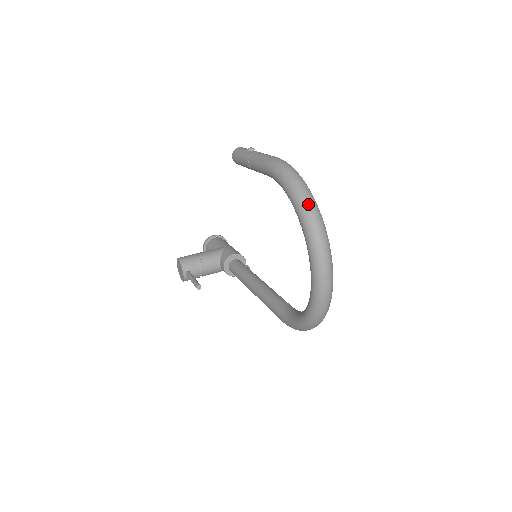
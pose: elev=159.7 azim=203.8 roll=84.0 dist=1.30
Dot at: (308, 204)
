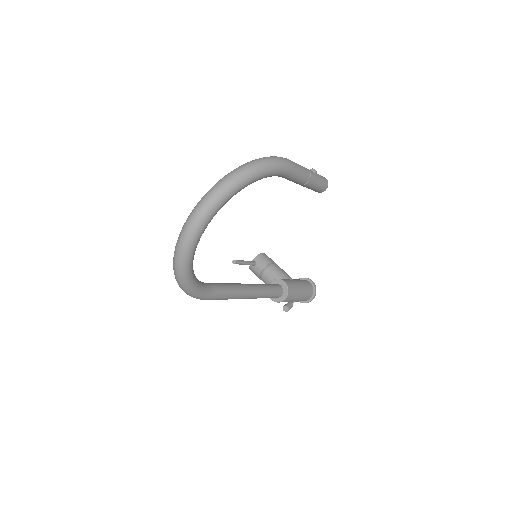
Dot at: (236, 171)
